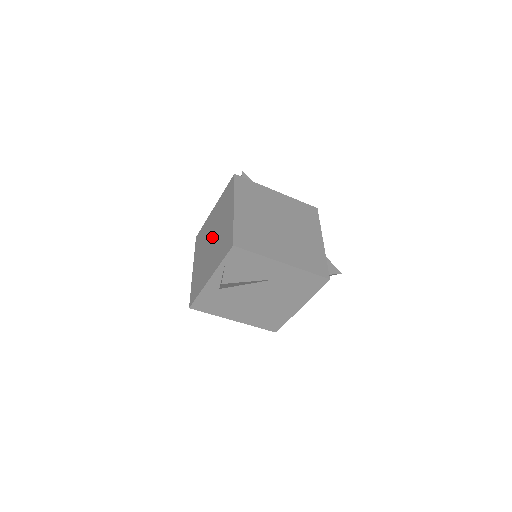
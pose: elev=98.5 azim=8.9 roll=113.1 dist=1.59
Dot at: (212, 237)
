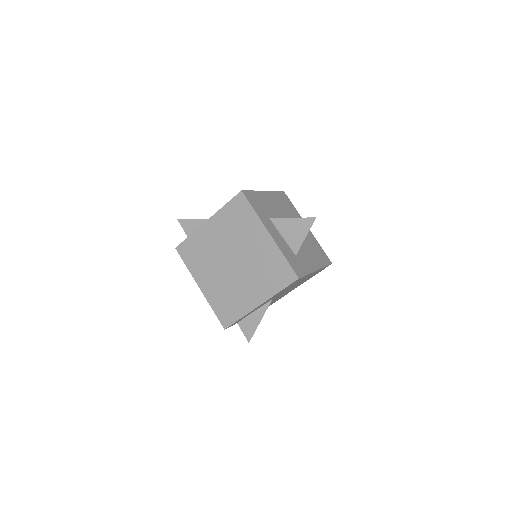
Dot at: occluded
